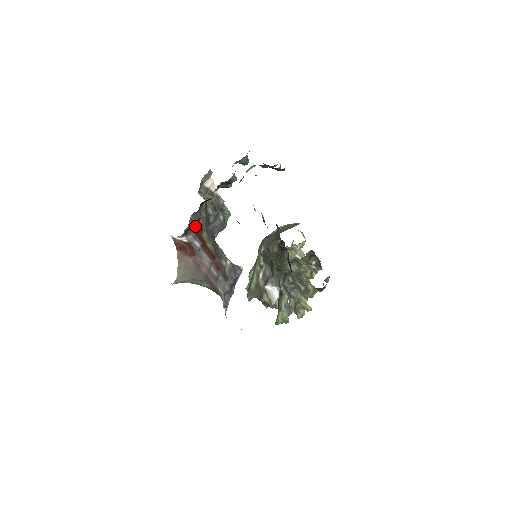
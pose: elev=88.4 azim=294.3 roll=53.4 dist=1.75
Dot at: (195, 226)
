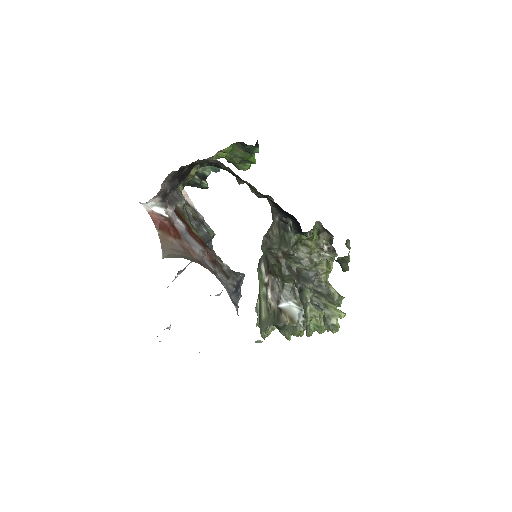
Dot at: occluded
